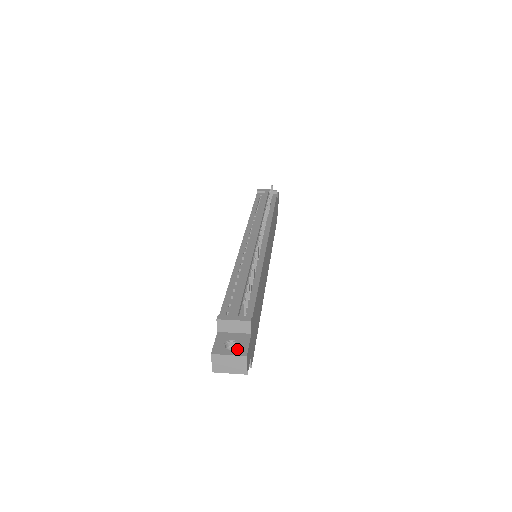
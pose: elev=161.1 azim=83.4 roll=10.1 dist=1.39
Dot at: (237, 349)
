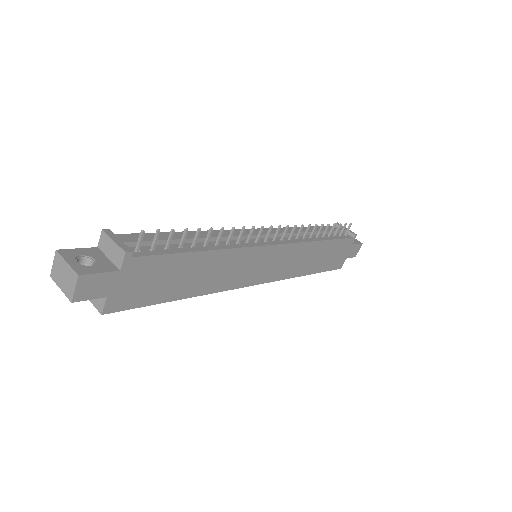
Dot at: (83, 265)
